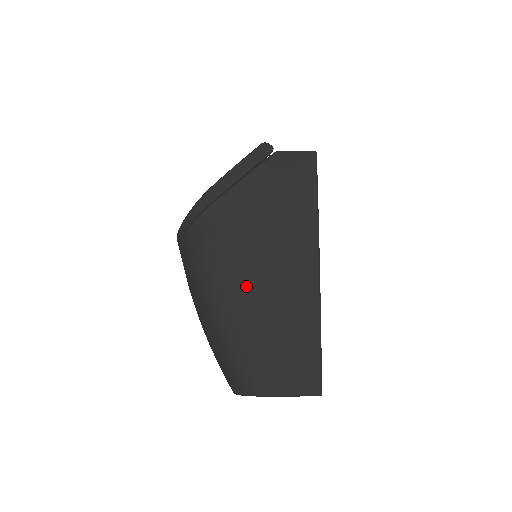
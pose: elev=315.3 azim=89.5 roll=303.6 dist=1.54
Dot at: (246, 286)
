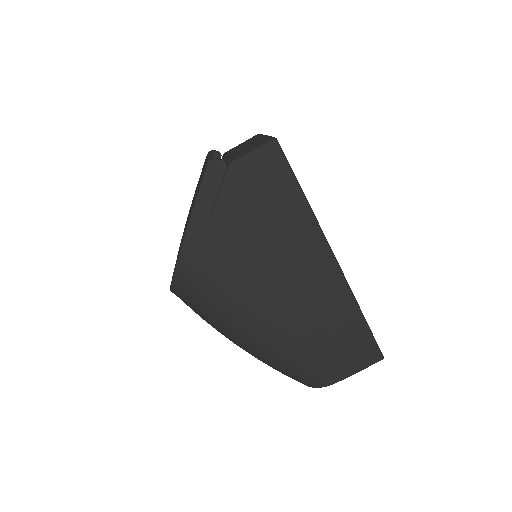
Dot at: (274, 316)
